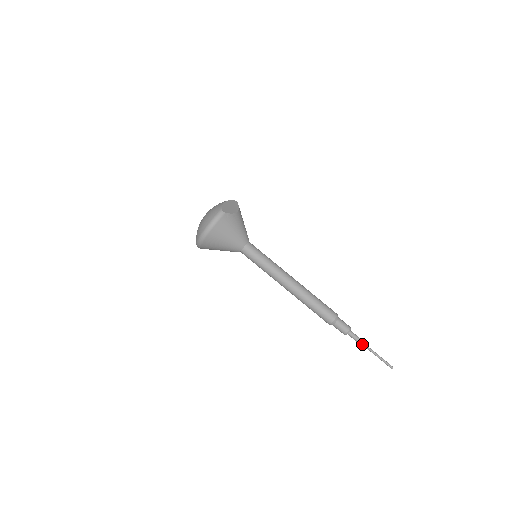
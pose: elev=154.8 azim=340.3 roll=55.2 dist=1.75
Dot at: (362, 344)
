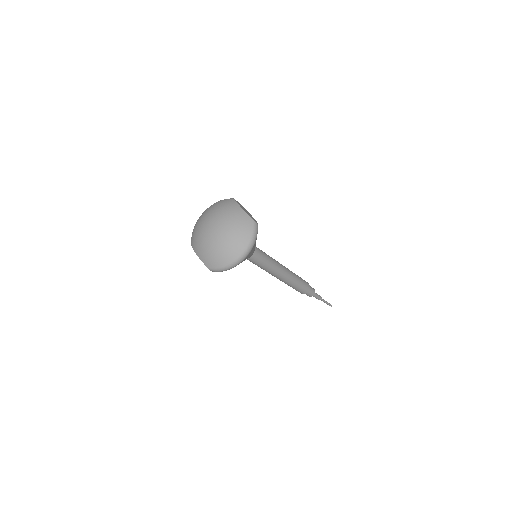
Dot at: (320, 298)
